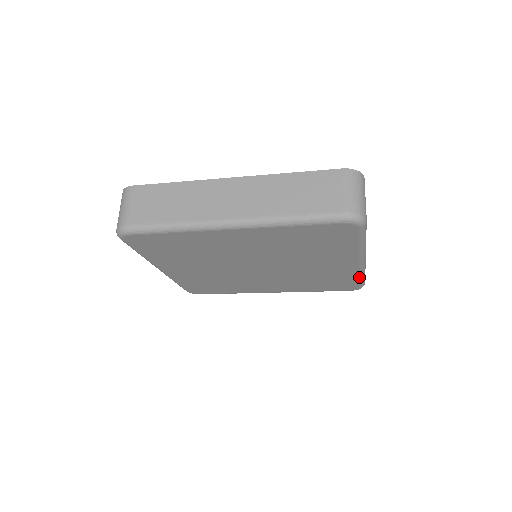
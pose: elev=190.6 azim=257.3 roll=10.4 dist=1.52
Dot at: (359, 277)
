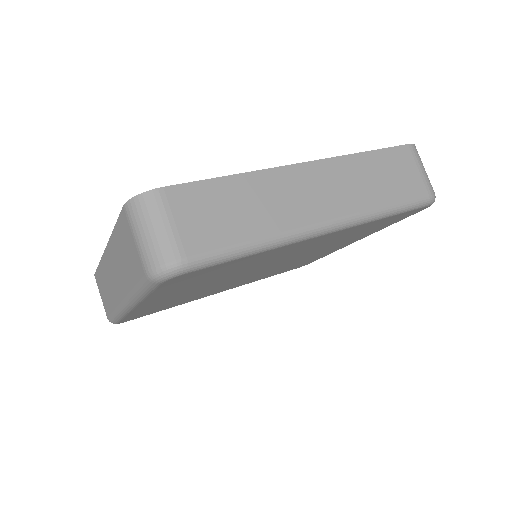
Dot at: occluded
